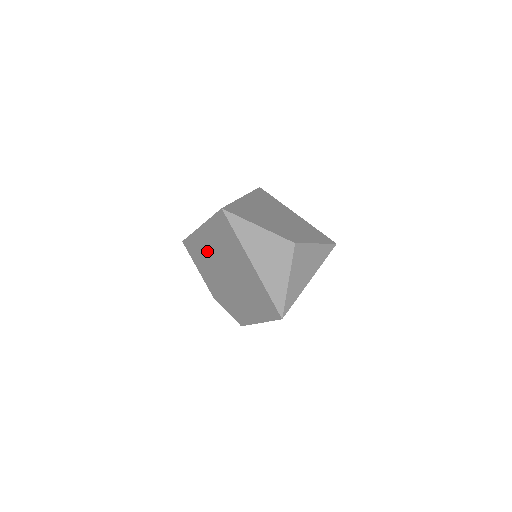
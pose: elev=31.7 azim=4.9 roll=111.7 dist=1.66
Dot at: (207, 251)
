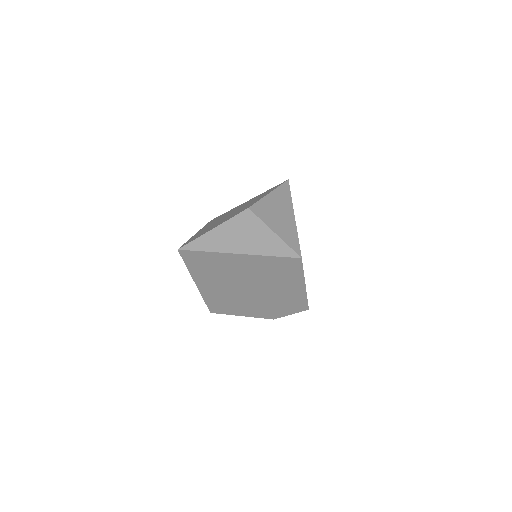
Dot at: (221, 293)
